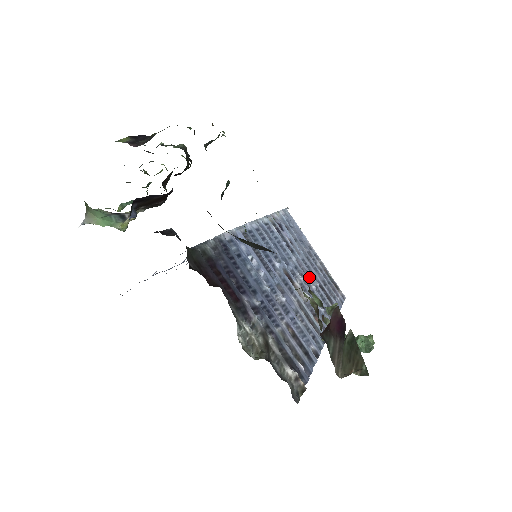
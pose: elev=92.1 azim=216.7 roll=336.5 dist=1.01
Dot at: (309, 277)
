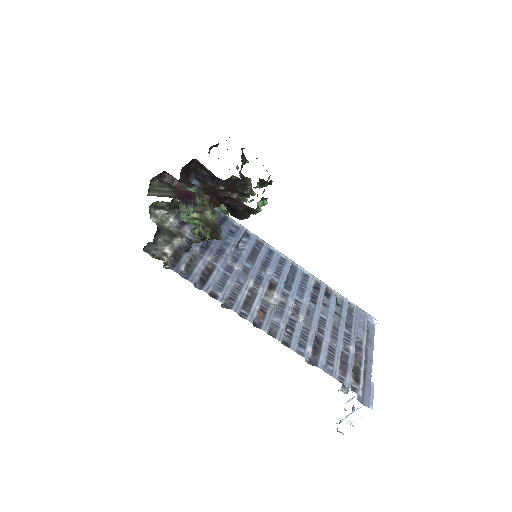
Dot at: (309, 322)
